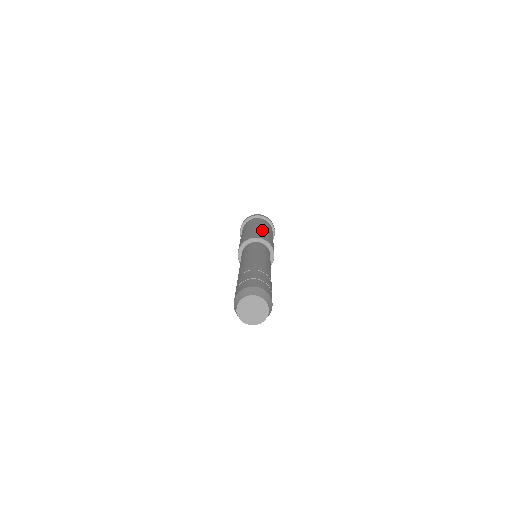
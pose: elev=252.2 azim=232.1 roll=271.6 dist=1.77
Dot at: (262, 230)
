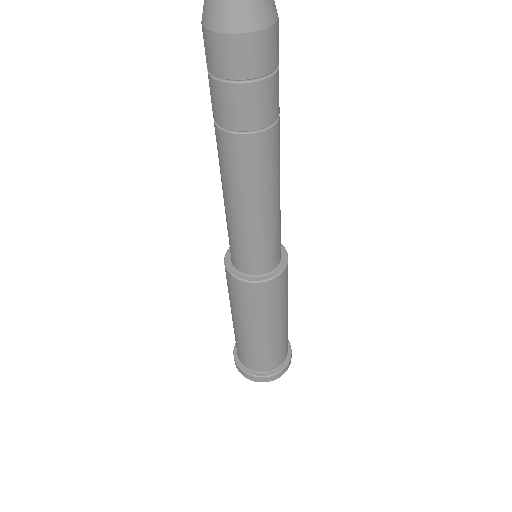
Dot at: occluded
